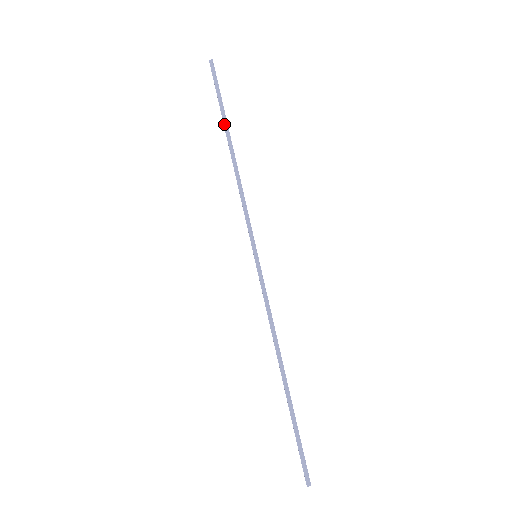
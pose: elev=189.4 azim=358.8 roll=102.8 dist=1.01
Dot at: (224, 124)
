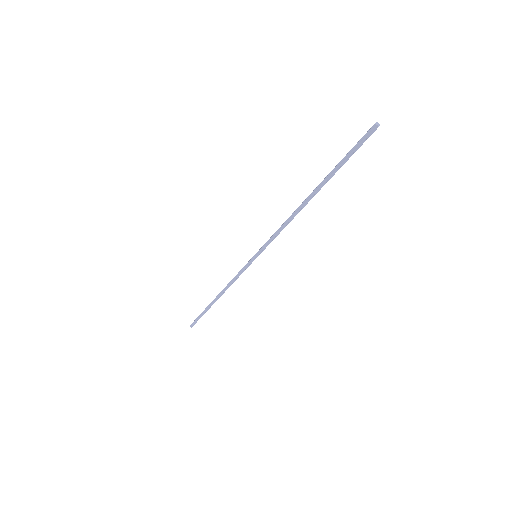
Dot at: (323, 181)
